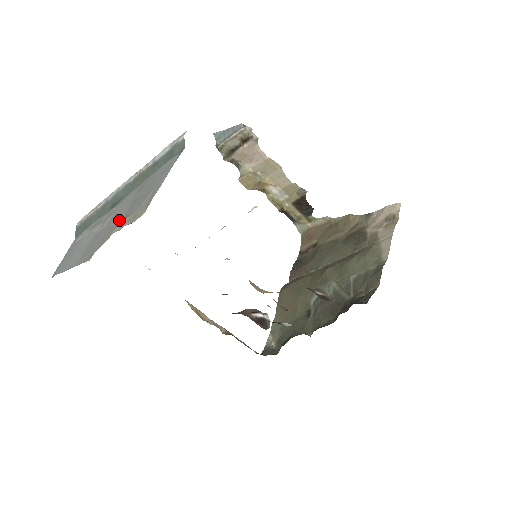
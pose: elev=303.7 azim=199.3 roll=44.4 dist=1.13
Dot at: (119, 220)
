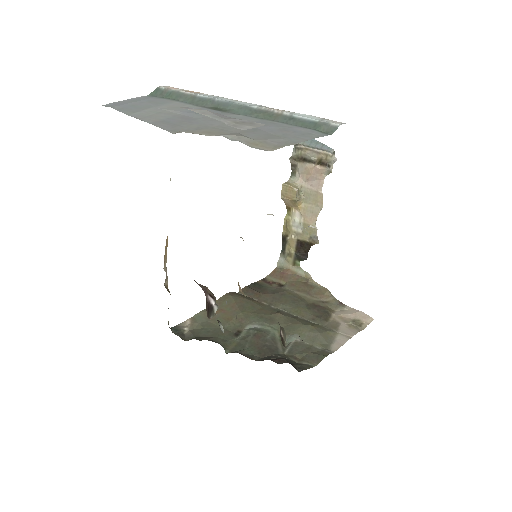
Dot at: (227, 129)
